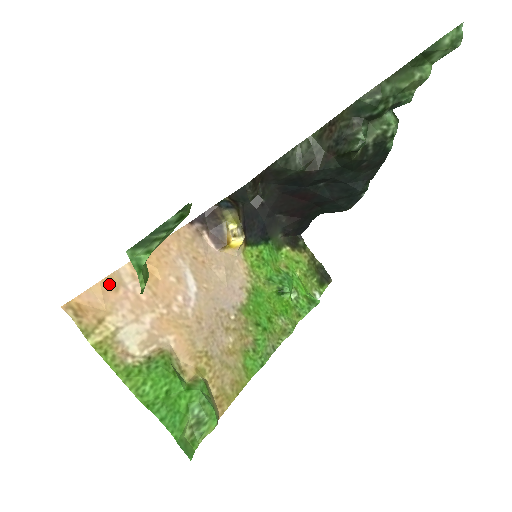
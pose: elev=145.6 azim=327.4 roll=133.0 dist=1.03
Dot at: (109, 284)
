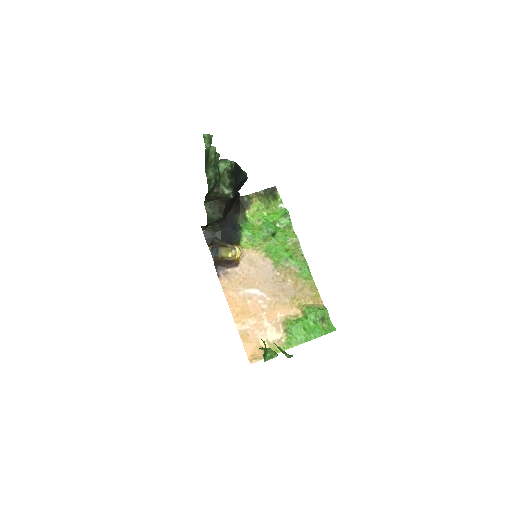
Dot at: (244, 338)
